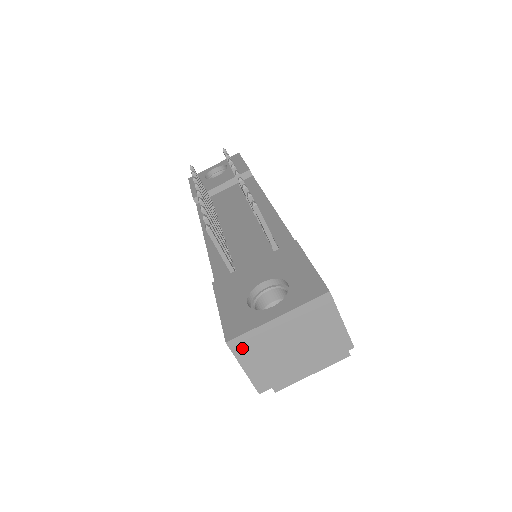
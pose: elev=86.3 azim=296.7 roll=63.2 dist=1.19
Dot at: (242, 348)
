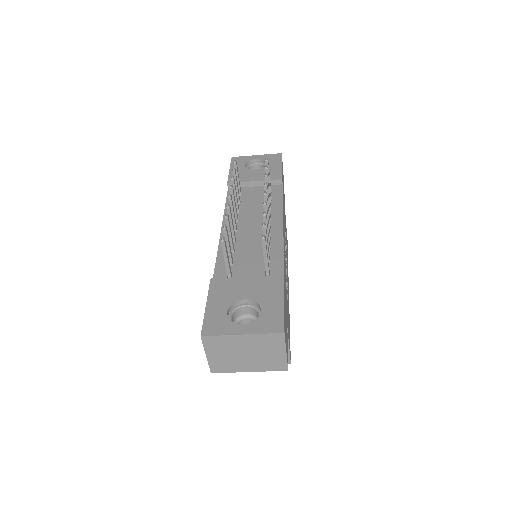
Dot at: (210, 343)
